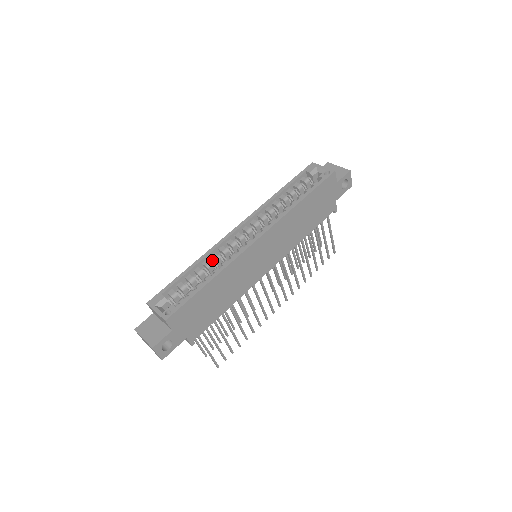
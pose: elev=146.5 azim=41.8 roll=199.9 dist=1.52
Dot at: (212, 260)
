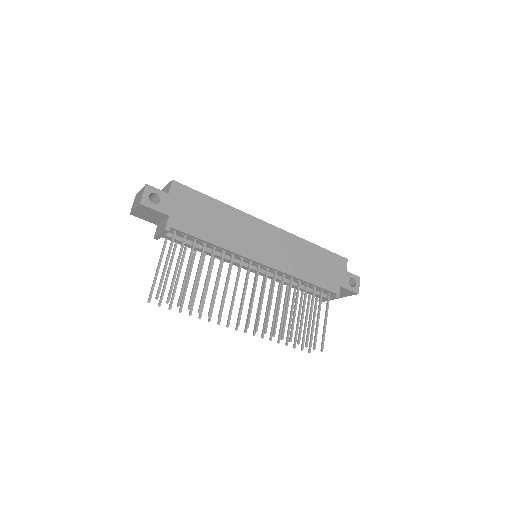
Dot at: occluded
